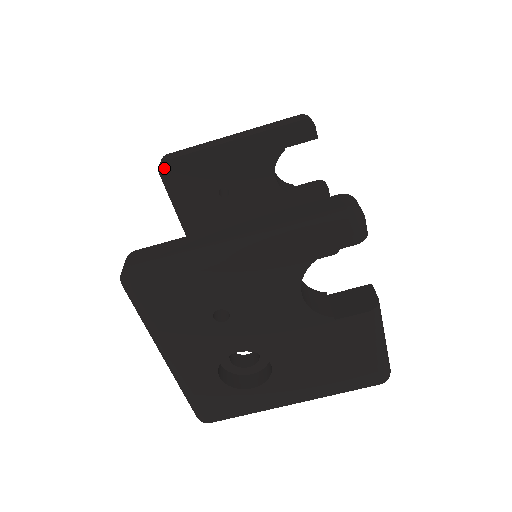
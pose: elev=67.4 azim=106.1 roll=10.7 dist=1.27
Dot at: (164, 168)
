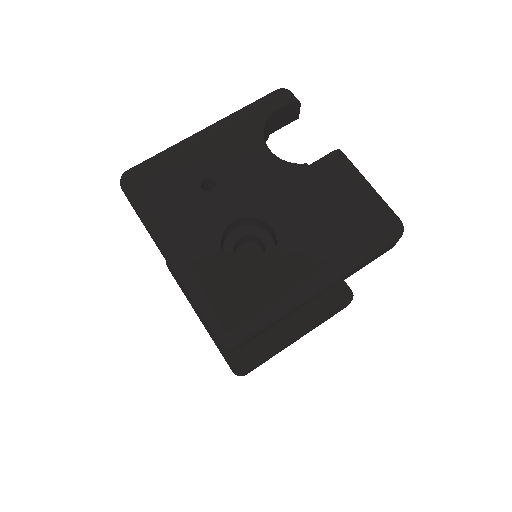
Dot at: occluded
